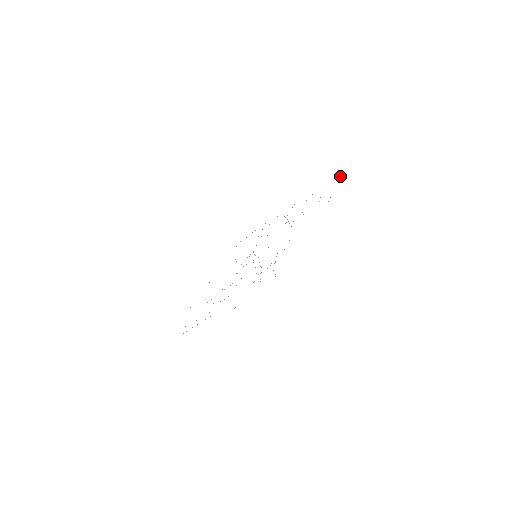
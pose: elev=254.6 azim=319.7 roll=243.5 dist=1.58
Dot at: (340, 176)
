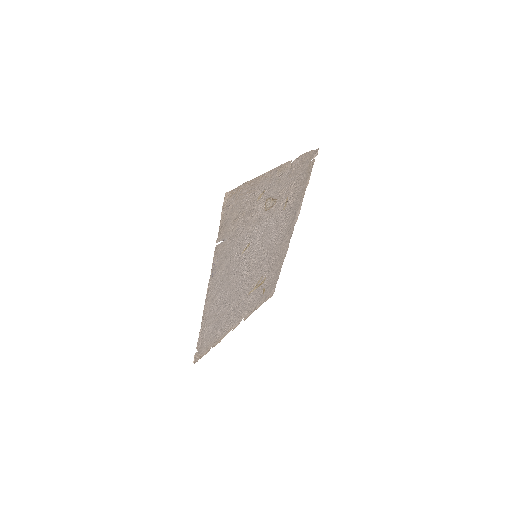
Dot at: (276, 283)
